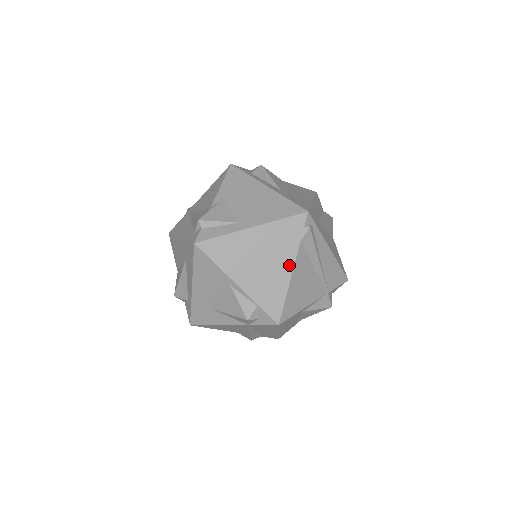
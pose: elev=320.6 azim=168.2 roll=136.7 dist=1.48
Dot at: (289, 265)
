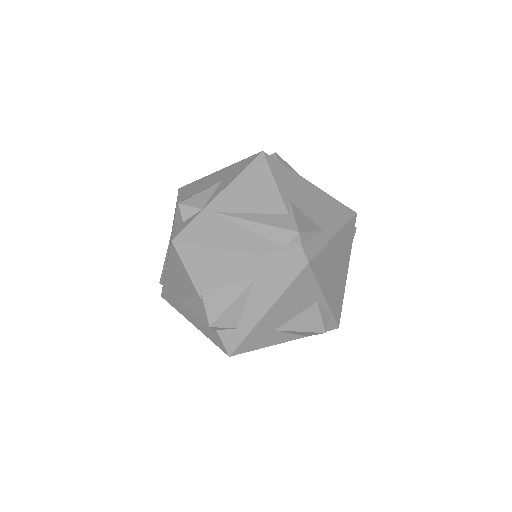
Dot at: (347, 268)
